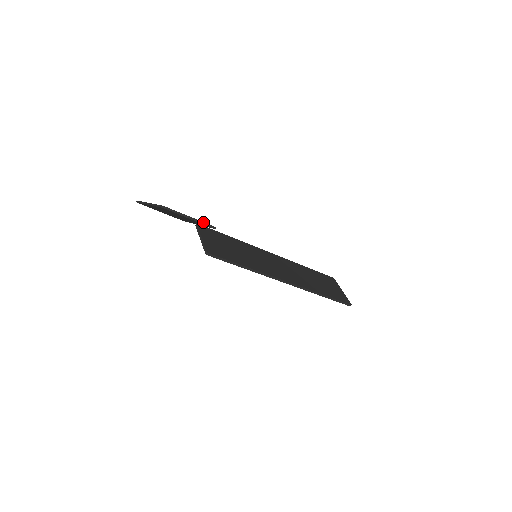
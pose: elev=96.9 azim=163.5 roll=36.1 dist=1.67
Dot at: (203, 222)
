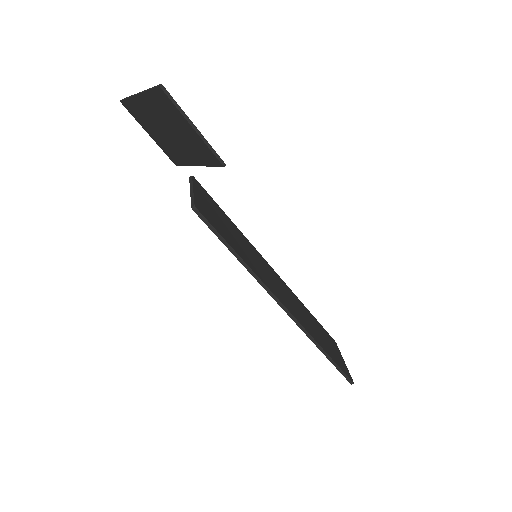
Dot at: (211, 146)
